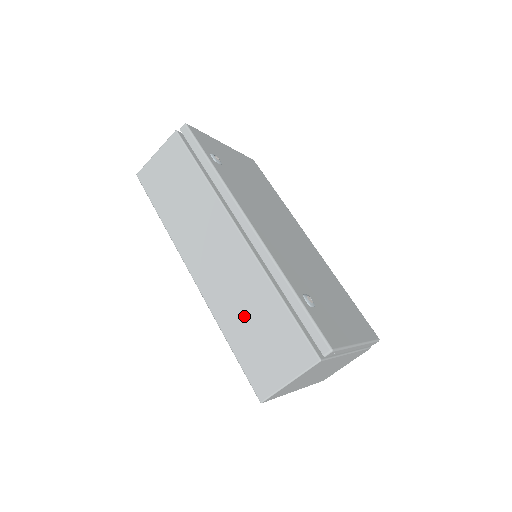
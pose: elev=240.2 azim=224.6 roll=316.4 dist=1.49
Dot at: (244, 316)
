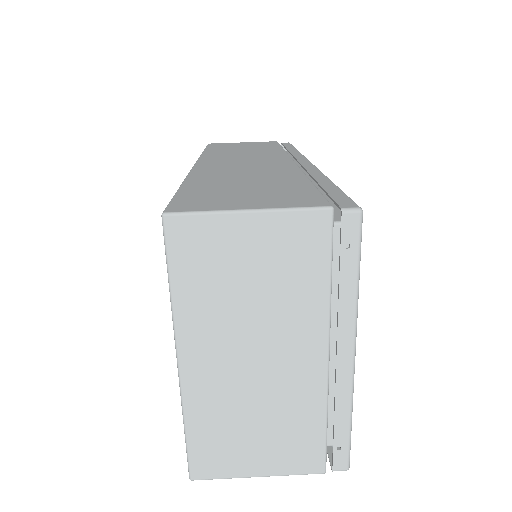
Dot at: (235, 179)
